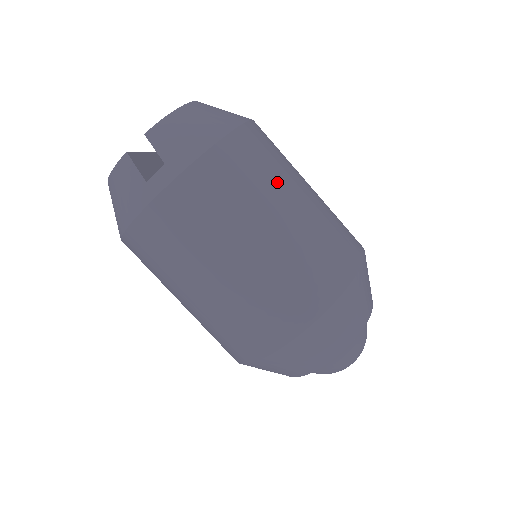
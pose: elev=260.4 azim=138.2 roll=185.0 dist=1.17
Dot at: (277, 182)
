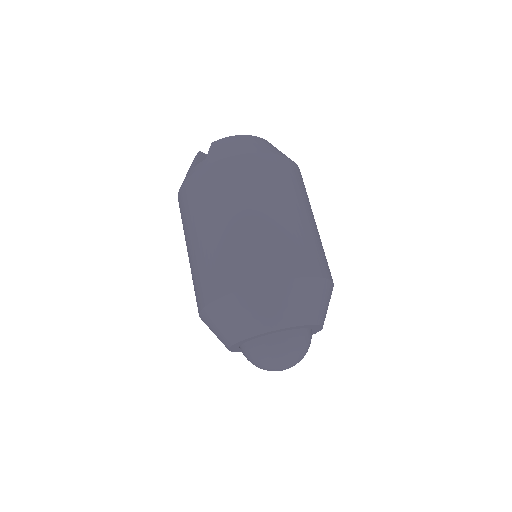
Dot at: (266, 193)
